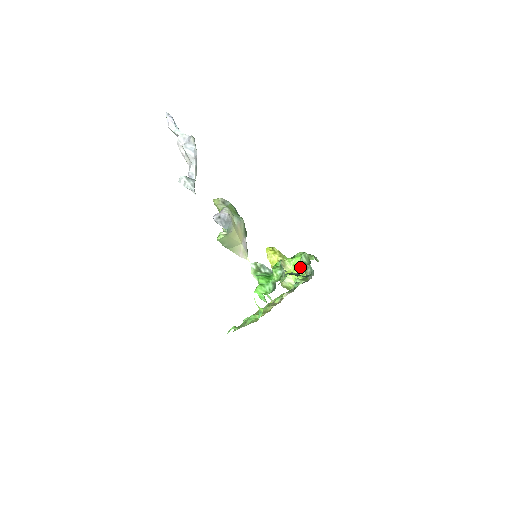
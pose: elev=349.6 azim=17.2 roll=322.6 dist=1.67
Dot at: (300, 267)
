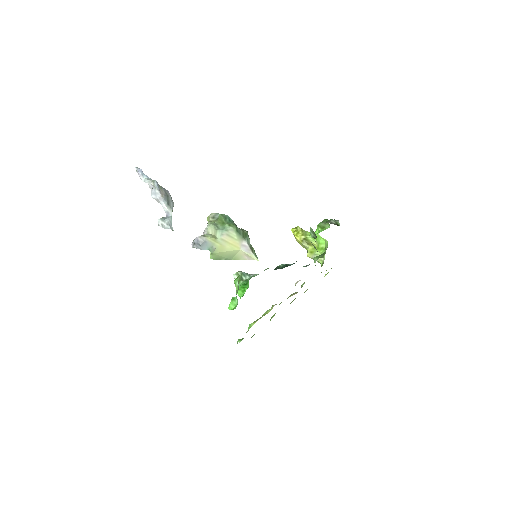
Dot at: (321, 240)
